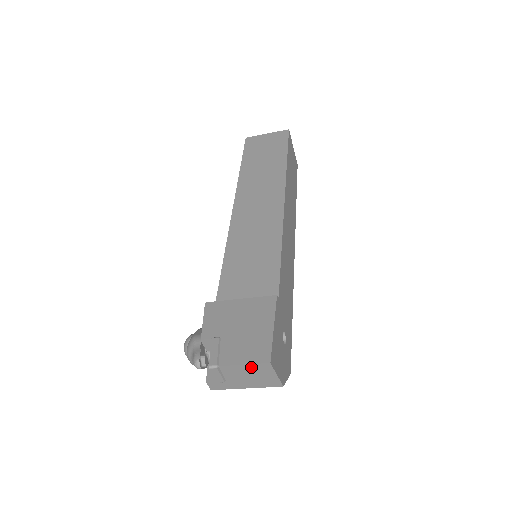
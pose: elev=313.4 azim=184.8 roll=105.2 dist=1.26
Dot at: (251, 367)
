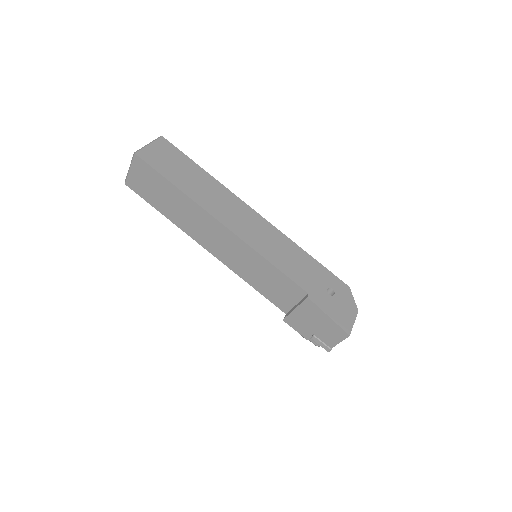
Dot at: (343, 338)
